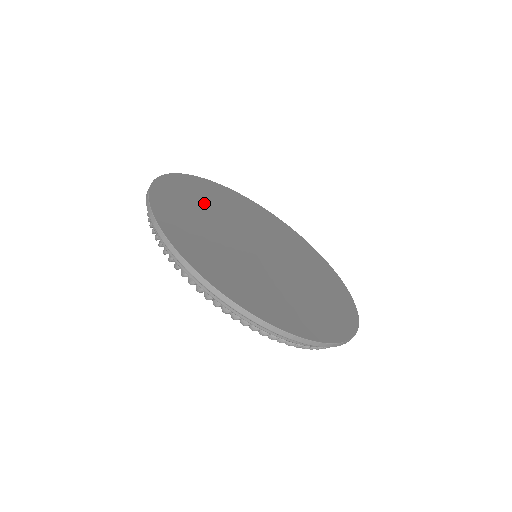
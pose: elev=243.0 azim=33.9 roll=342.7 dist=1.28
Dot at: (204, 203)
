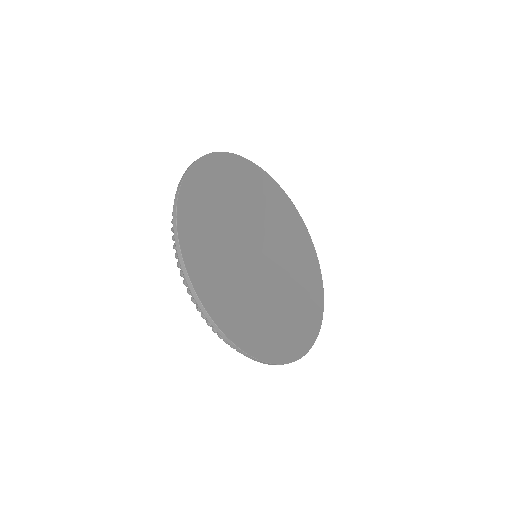
Dot at: (215, 220)
